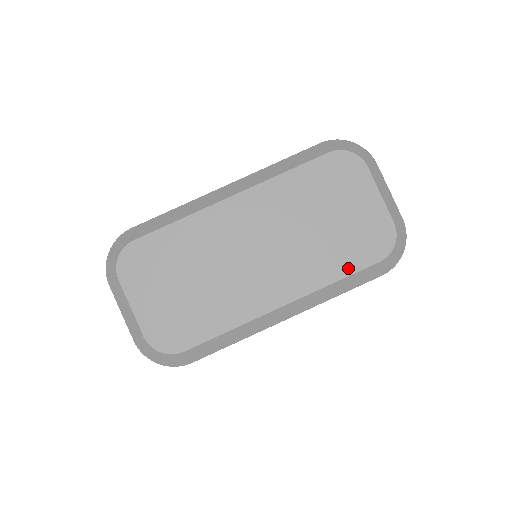
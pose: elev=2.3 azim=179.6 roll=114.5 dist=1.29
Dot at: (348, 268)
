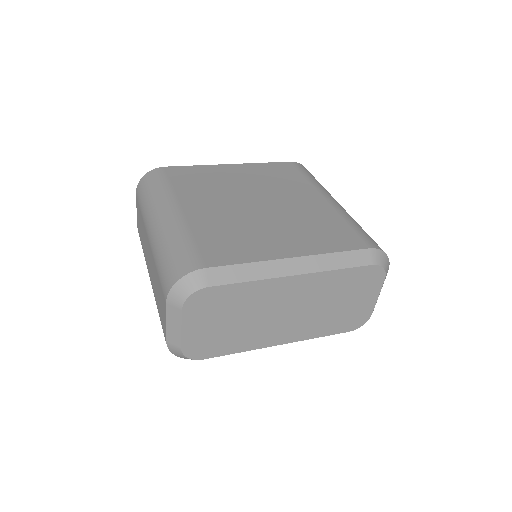
Dot at: (331, 332)
